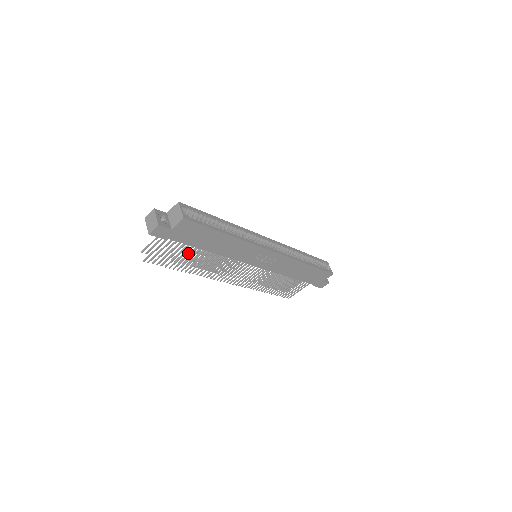
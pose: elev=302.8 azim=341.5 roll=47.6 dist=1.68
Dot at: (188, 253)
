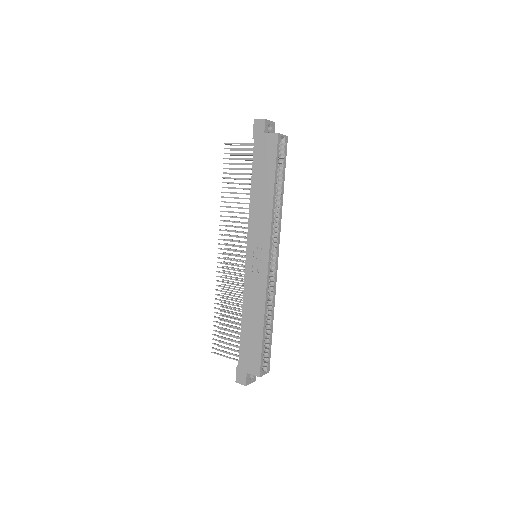
Dot at: occluded
